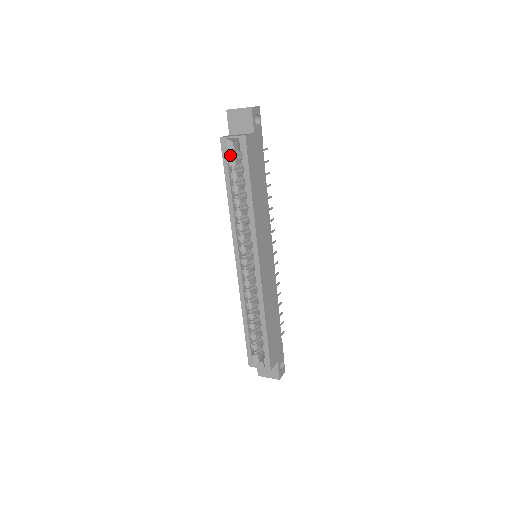
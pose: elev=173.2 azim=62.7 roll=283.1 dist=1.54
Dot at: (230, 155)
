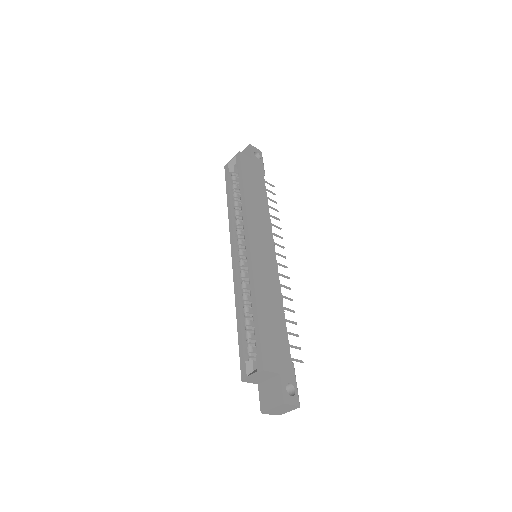
Dot at: (231, 175)
